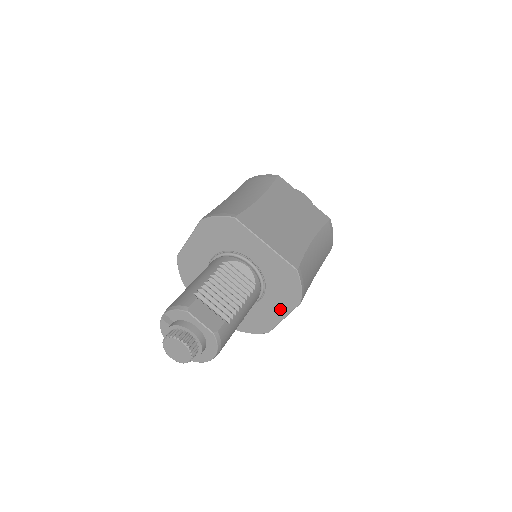
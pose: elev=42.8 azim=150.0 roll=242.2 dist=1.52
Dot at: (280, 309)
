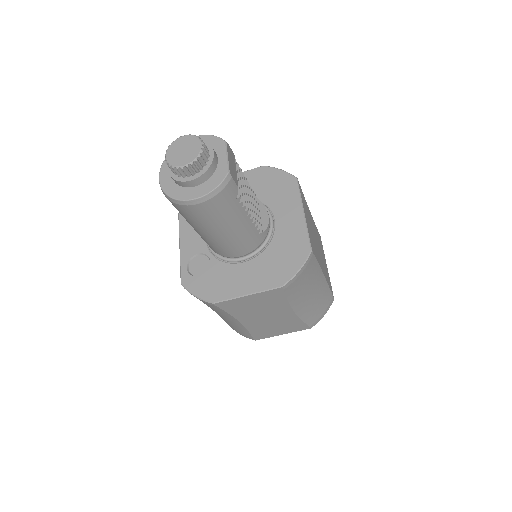
Dot at: (254, 282)
